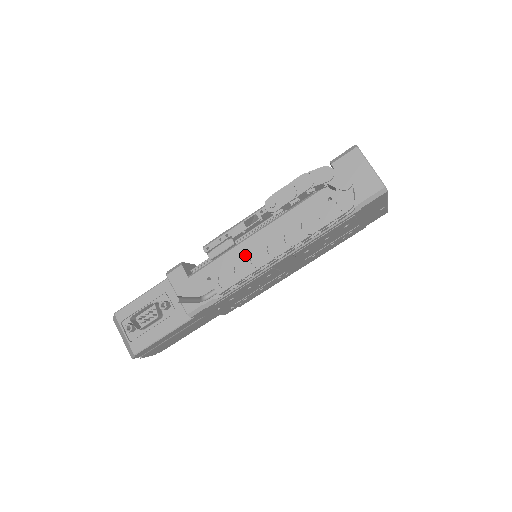
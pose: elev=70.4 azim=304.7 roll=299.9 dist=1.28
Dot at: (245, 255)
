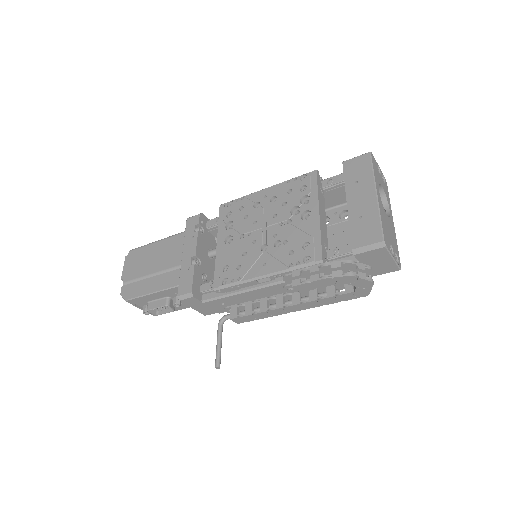
Dot at: (258, 296)
